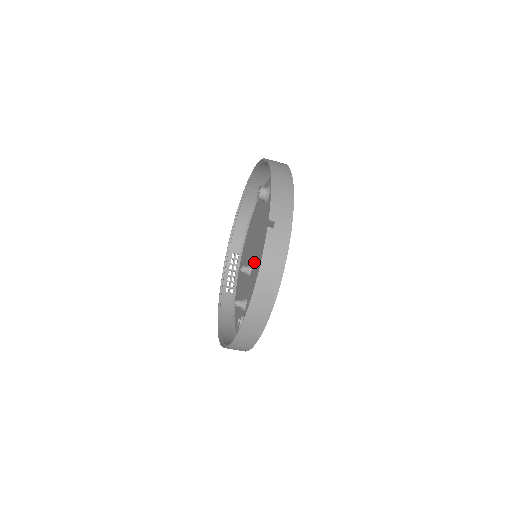
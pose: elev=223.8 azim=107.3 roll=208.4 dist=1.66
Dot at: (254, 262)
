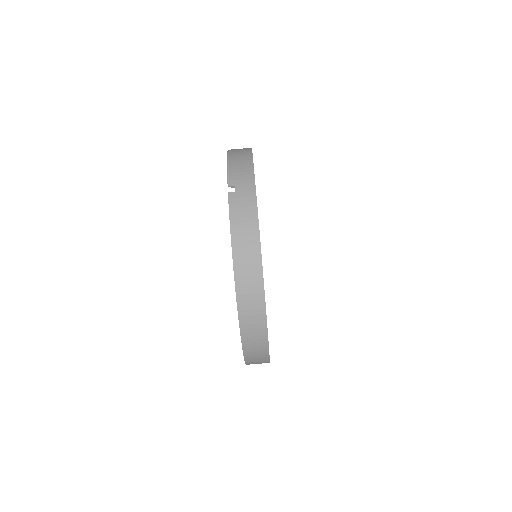
Dot at: occluded
